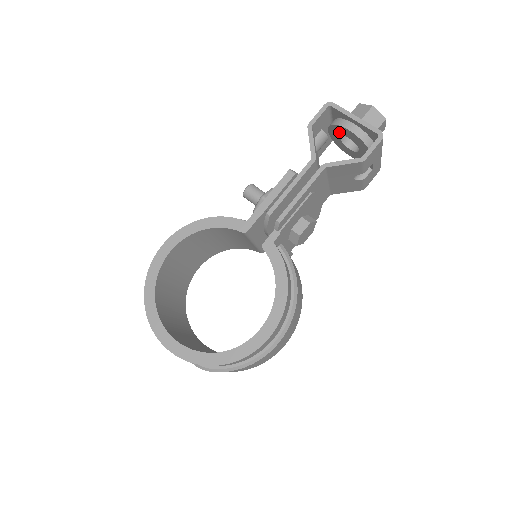
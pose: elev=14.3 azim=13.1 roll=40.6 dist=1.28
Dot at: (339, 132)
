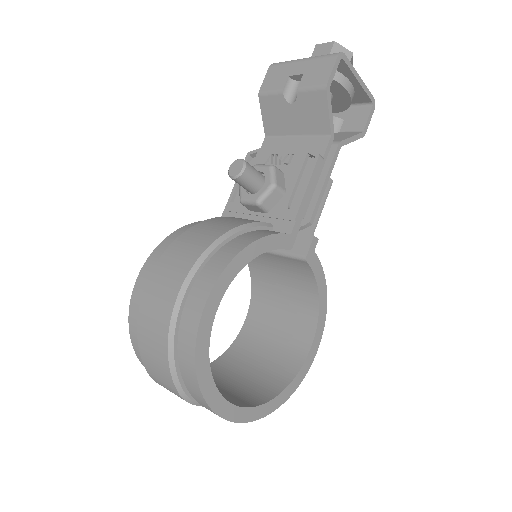
Dot at: occluded
